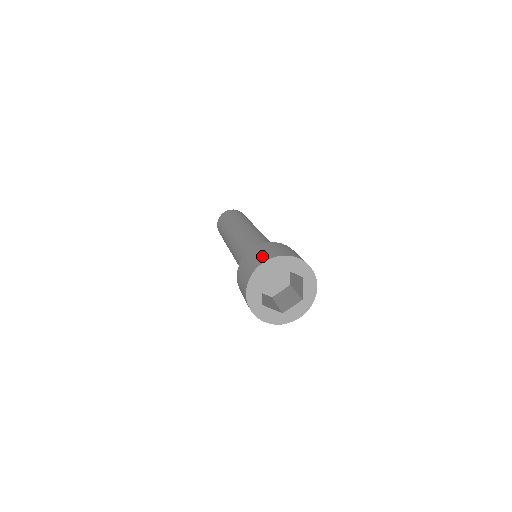
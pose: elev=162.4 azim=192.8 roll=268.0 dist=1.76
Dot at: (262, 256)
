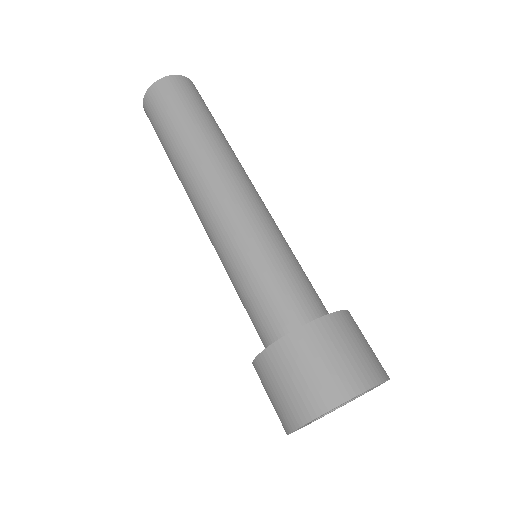
Dot at: (297, 398)
